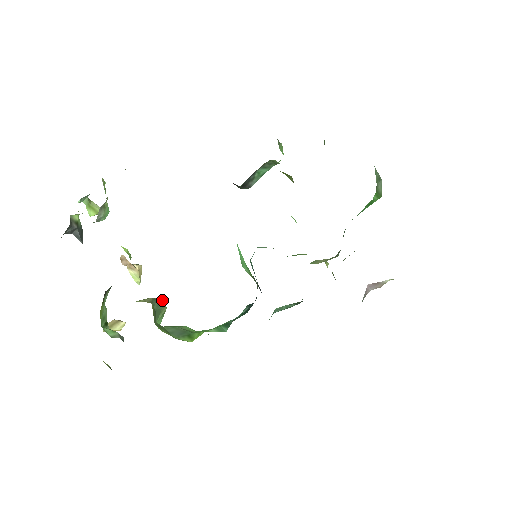
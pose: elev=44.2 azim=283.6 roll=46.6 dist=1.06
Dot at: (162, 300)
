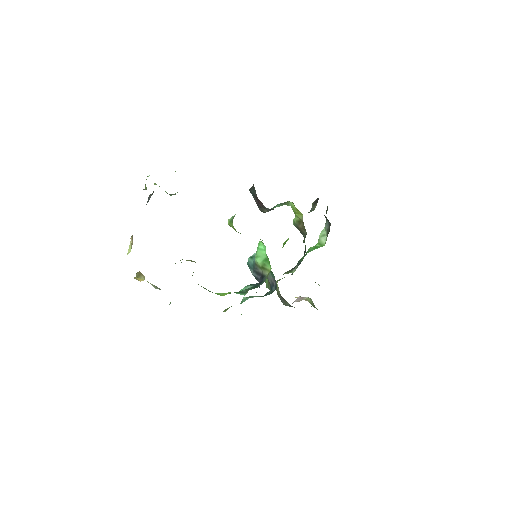
Dot at: occluded
